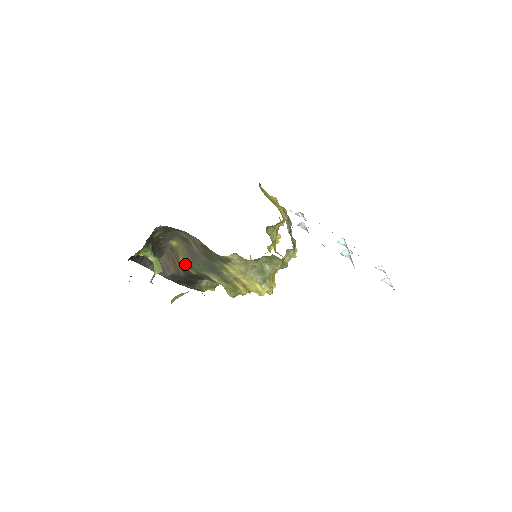
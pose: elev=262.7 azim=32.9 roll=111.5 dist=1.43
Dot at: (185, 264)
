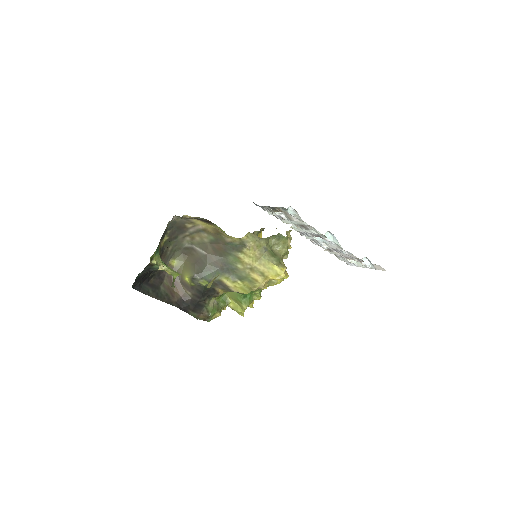
Dot at: (194, 276)
